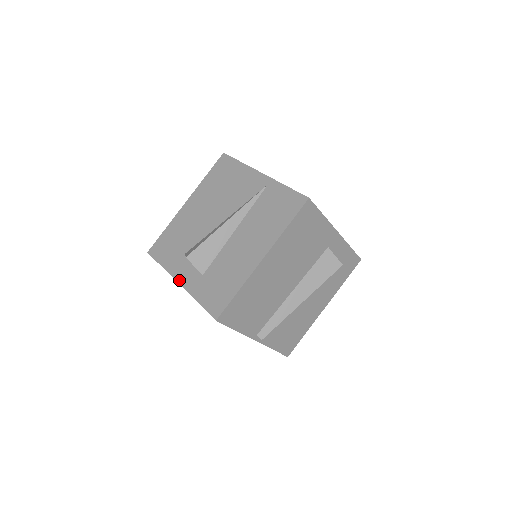
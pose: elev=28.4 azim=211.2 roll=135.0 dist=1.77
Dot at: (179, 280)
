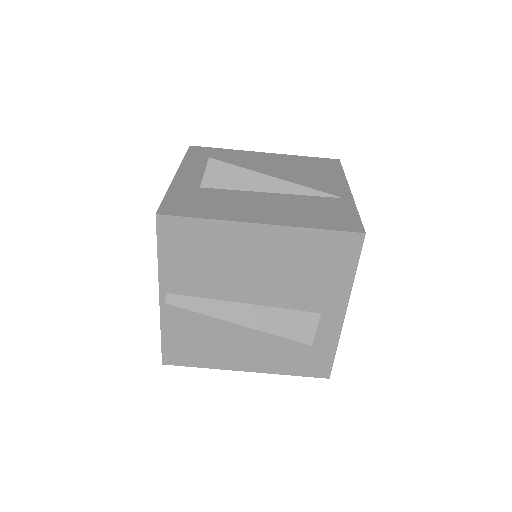
Dot at: (179, 173)
